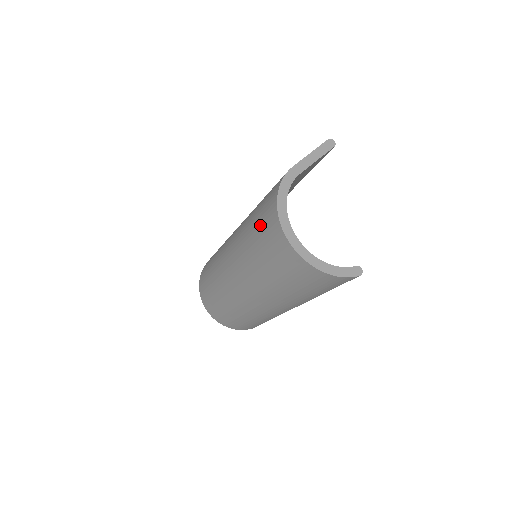
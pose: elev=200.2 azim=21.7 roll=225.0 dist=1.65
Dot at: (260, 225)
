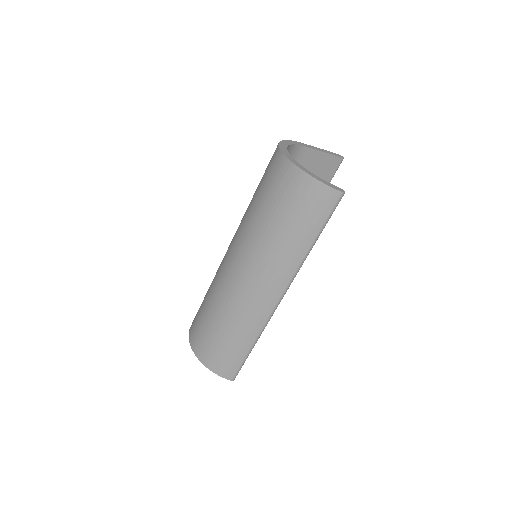
Dot at: occluded
